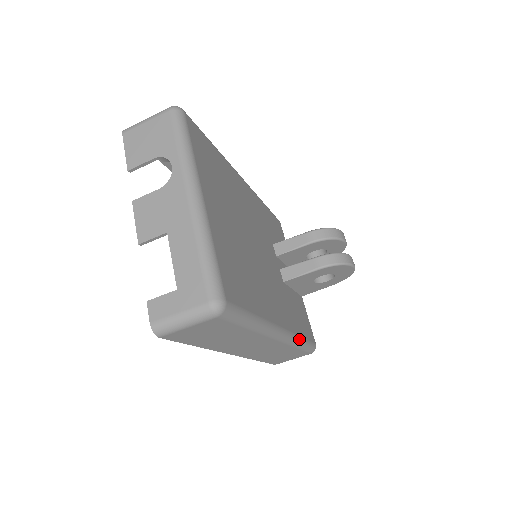
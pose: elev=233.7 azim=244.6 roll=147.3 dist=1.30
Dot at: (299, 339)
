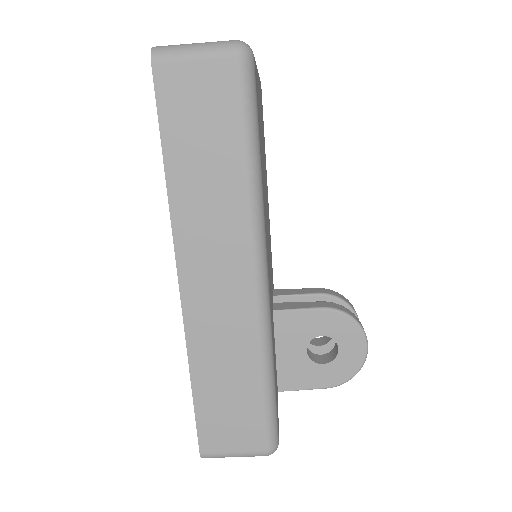
Dot at: (271, 354)
